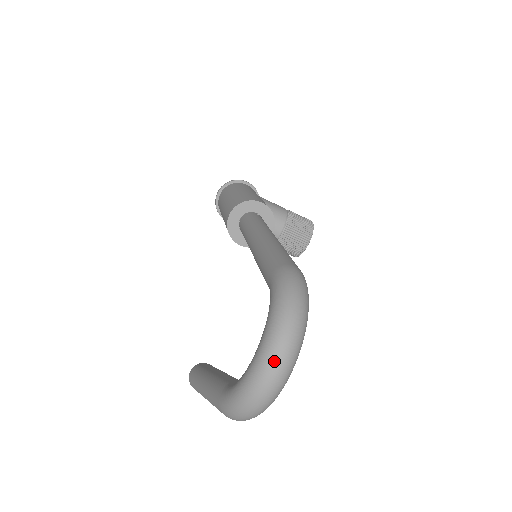
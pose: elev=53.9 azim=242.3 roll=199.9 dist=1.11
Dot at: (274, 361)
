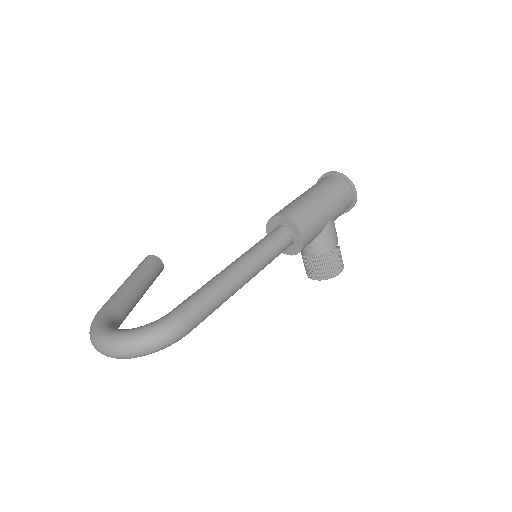
Dot at: (108, 348)
